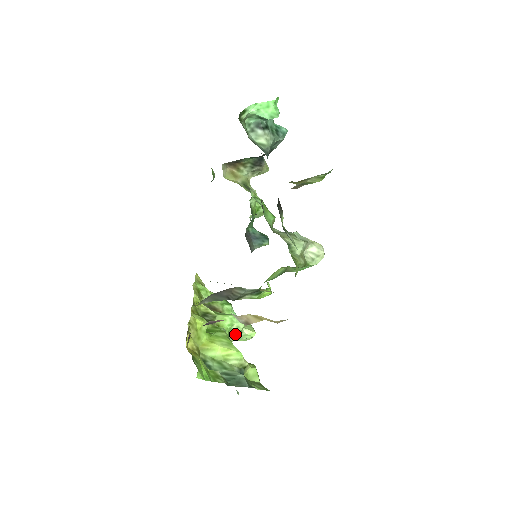
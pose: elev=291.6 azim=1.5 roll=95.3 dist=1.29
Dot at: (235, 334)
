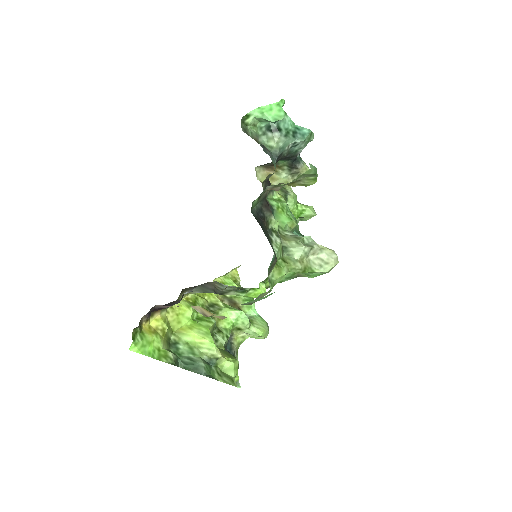
Dot at: (244, 330)
